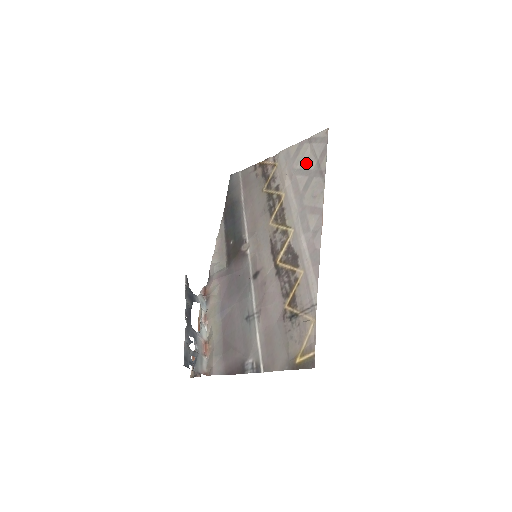
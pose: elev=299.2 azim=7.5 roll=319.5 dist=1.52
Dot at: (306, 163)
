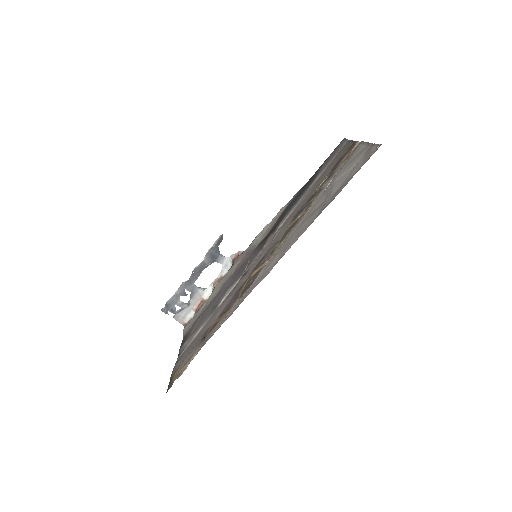
Dot at: (339, 181)
